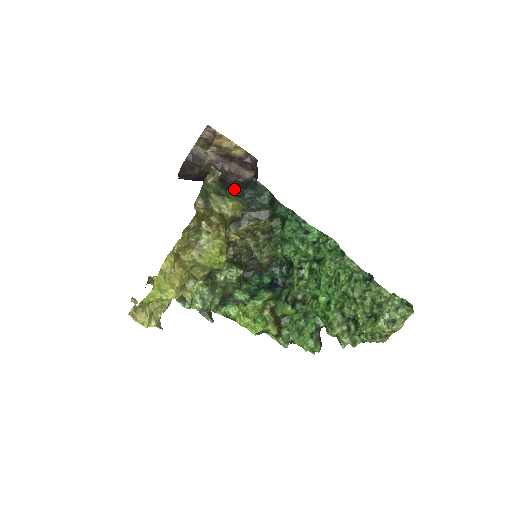
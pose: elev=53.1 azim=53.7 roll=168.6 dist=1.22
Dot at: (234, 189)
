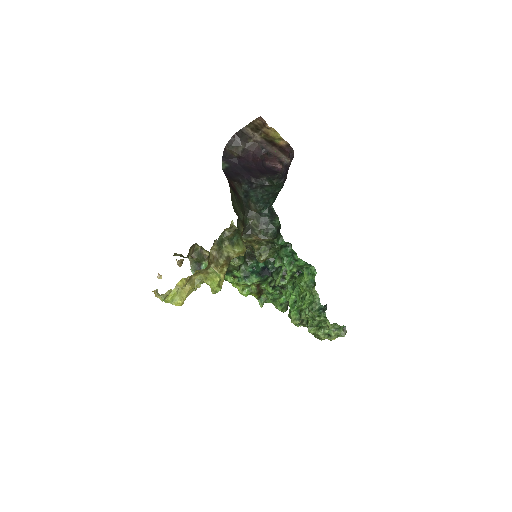
Dot at: (258, 198)
